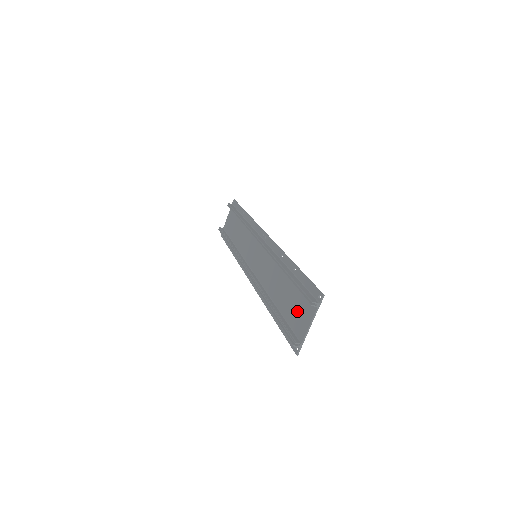
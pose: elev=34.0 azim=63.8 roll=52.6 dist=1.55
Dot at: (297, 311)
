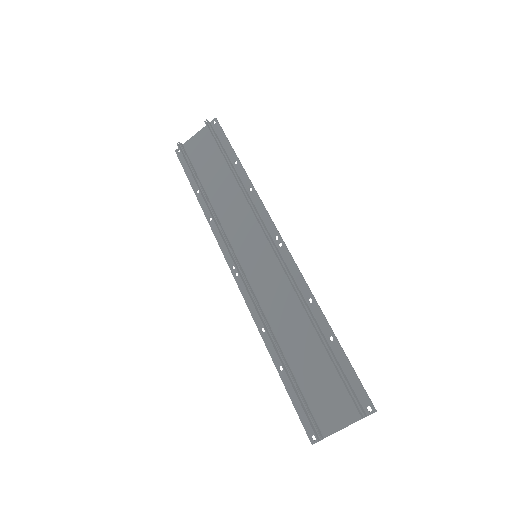
Dot at: (325, 395)
